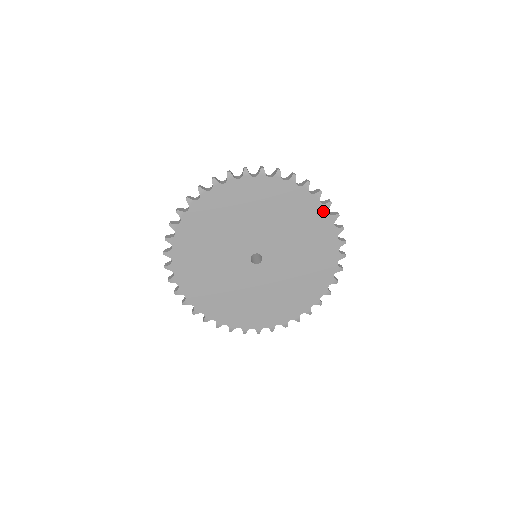
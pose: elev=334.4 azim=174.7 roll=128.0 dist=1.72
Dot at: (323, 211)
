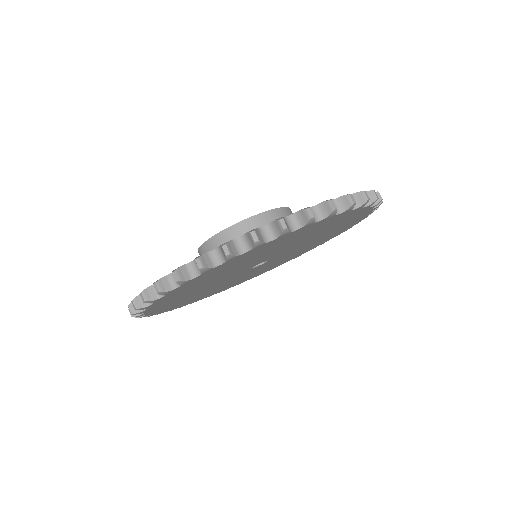
Dot at: (363, 209)
